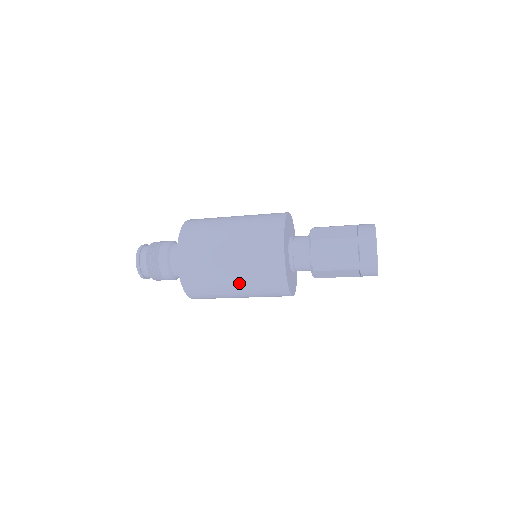
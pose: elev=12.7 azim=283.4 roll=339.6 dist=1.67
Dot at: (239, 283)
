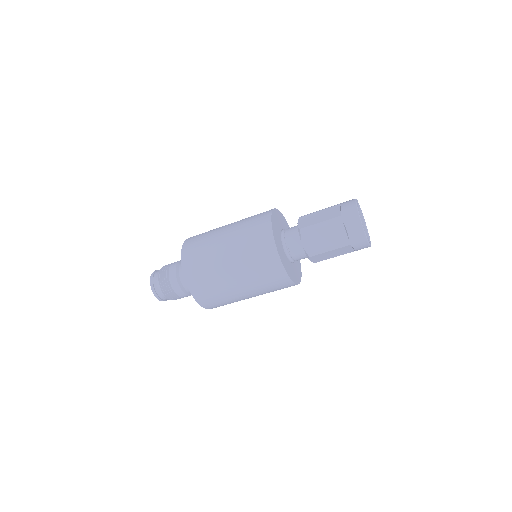
Dot at: (244, 285)
